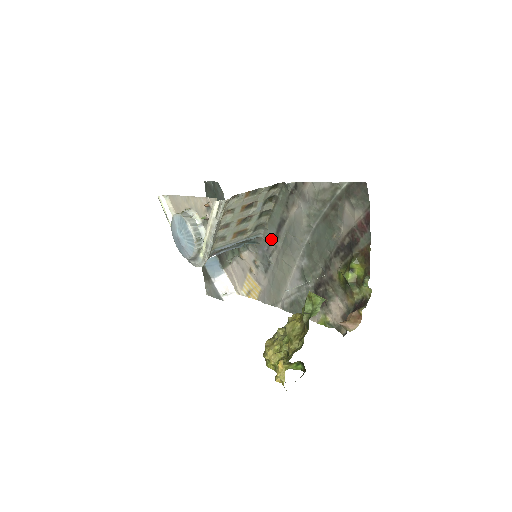
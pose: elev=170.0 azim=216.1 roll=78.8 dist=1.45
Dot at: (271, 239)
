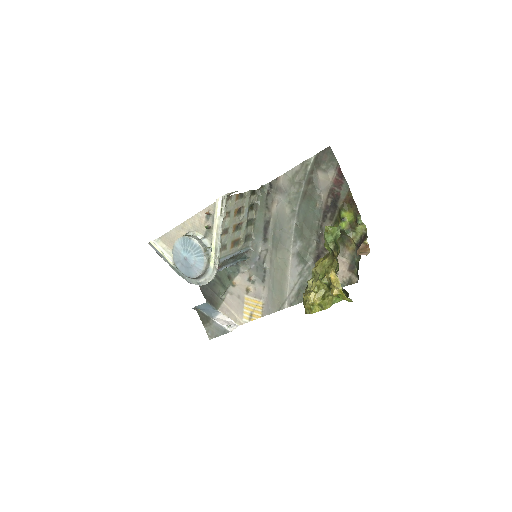
Dot at: (260, 246)
